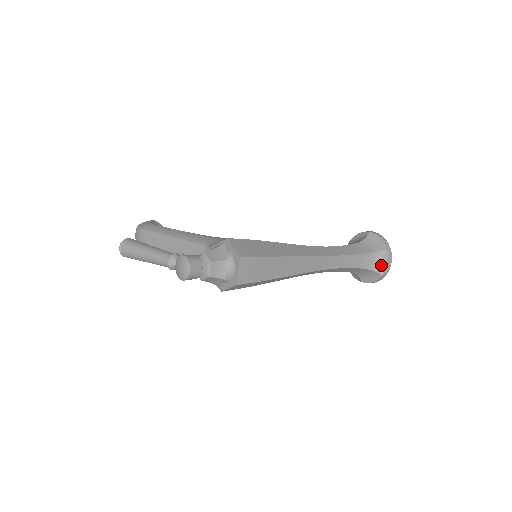
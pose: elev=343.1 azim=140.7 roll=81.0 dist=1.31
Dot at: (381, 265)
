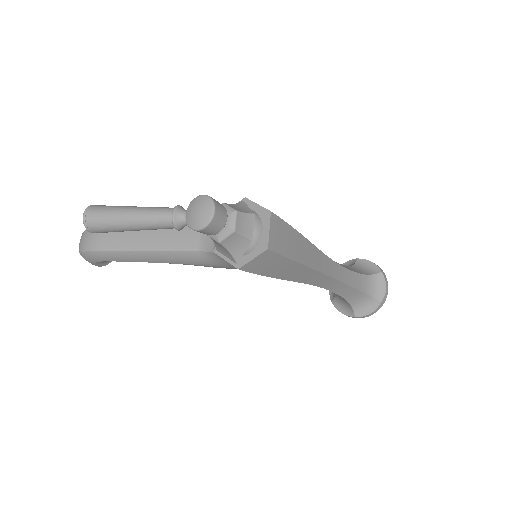
Dot at: (378, 290)
